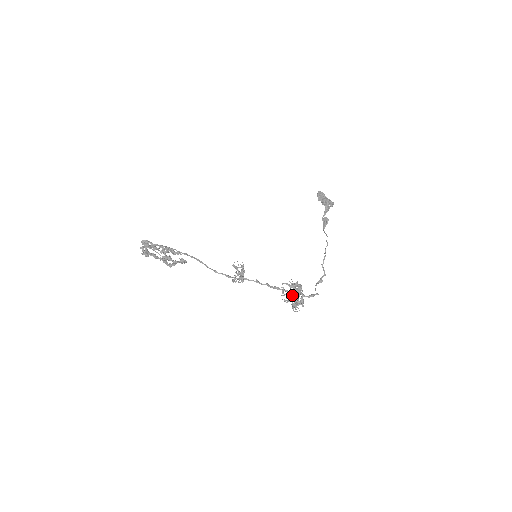
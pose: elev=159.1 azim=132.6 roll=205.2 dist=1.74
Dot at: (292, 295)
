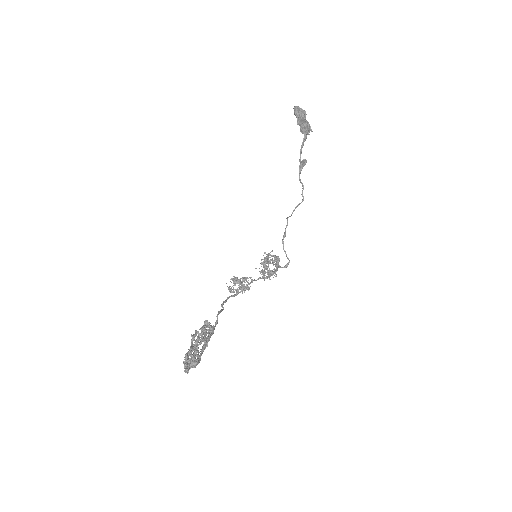
Dot at: (267, 266)
